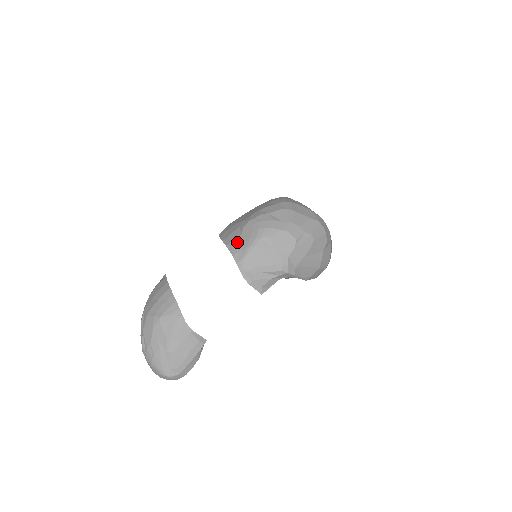
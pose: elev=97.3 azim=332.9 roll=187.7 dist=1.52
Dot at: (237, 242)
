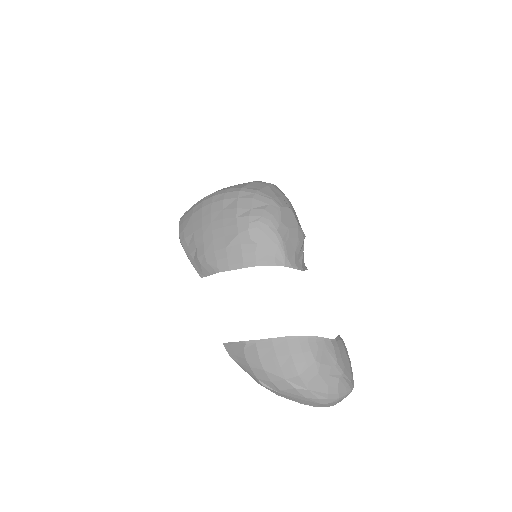
Dot at: (263, 253)
